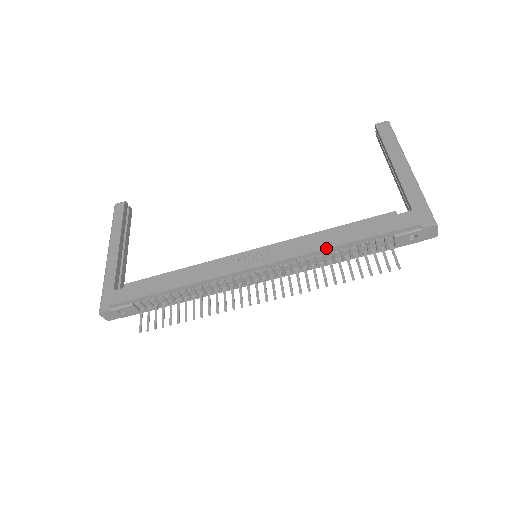
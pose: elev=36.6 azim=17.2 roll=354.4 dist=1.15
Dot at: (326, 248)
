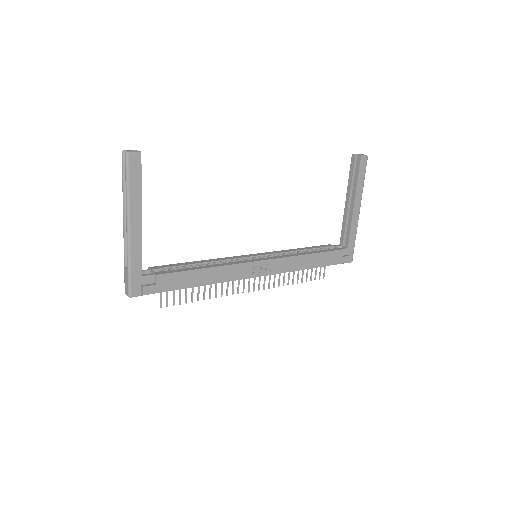
Dot at: occluded
